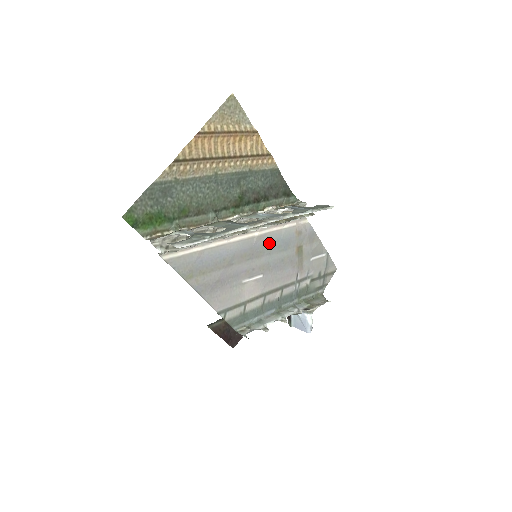
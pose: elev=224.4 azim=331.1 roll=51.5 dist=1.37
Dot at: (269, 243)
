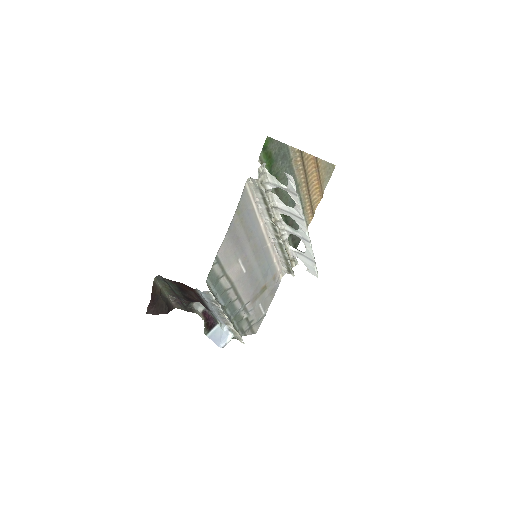
Dot at: (265, 259)
